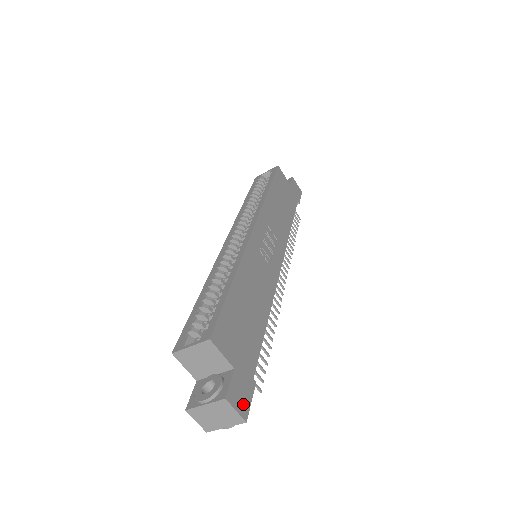
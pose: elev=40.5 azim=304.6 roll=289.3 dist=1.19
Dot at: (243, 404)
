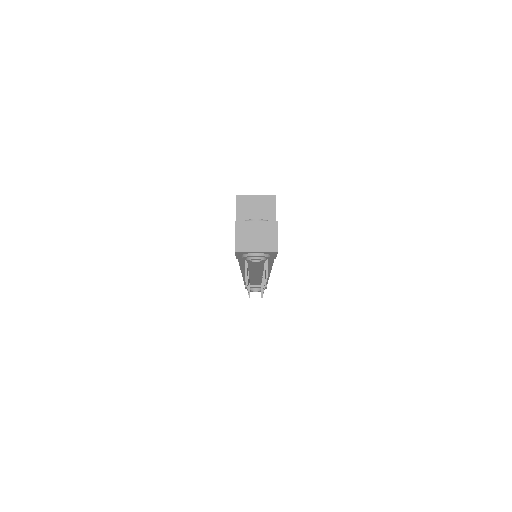
Dot at: occluded
